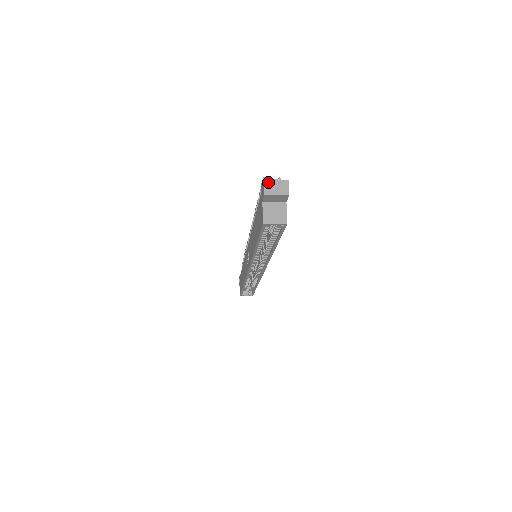
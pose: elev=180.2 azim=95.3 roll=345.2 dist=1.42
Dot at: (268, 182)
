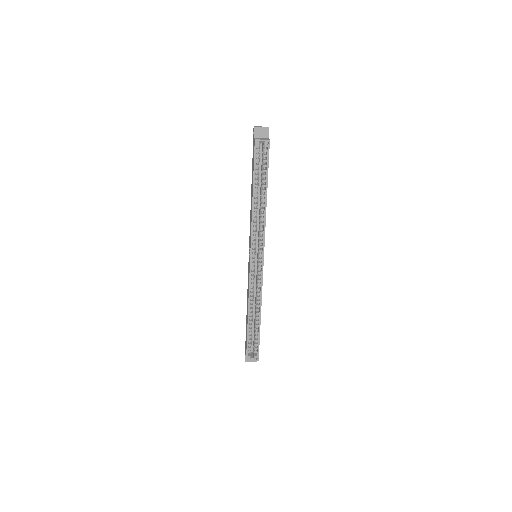
Dot at: (256, 126)
